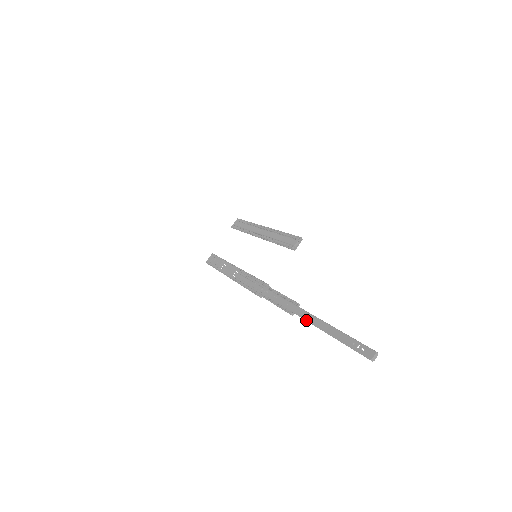
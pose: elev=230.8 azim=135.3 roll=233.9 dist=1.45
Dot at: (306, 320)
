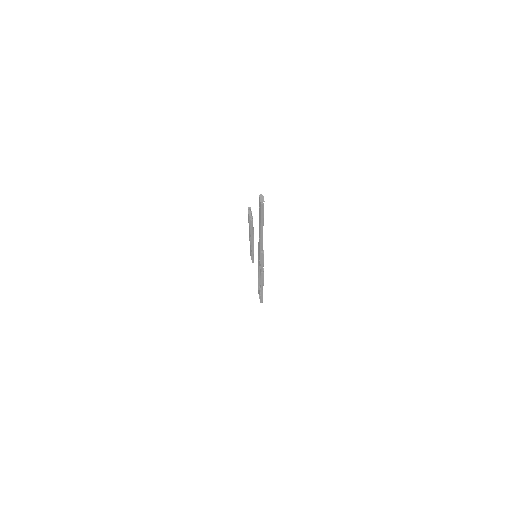
Dot at: (260, 243)
